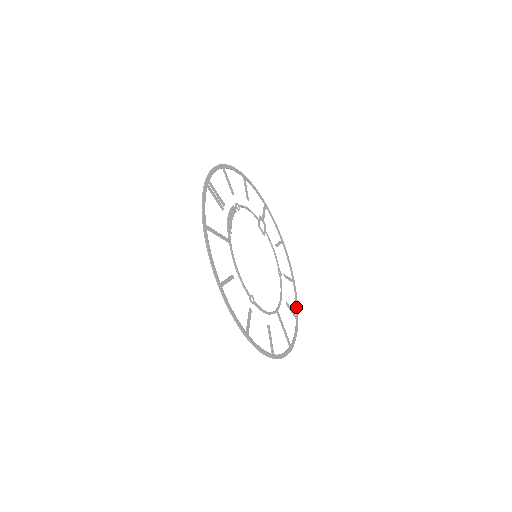
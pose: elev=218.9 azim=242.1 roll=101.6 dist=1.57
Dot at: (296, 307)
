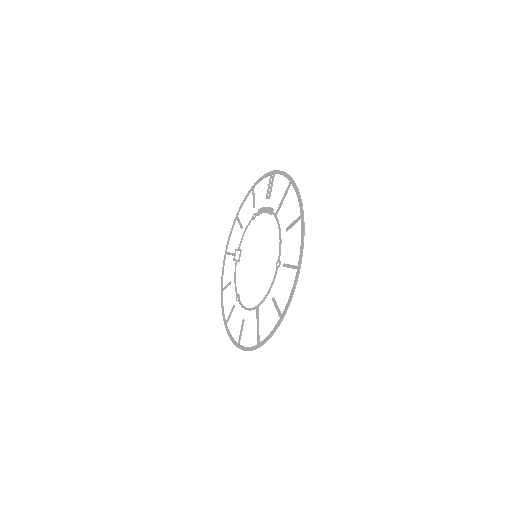
Dot at: occluded
